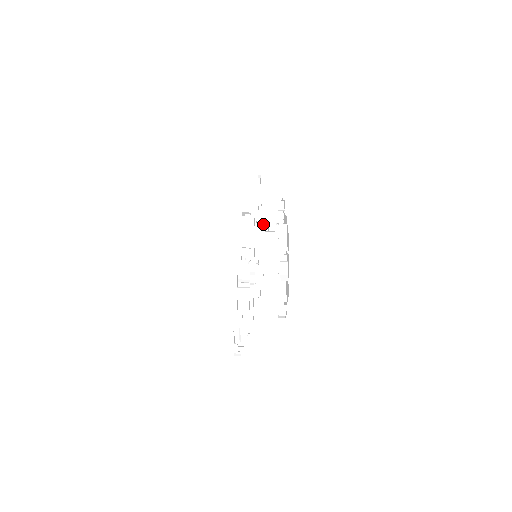
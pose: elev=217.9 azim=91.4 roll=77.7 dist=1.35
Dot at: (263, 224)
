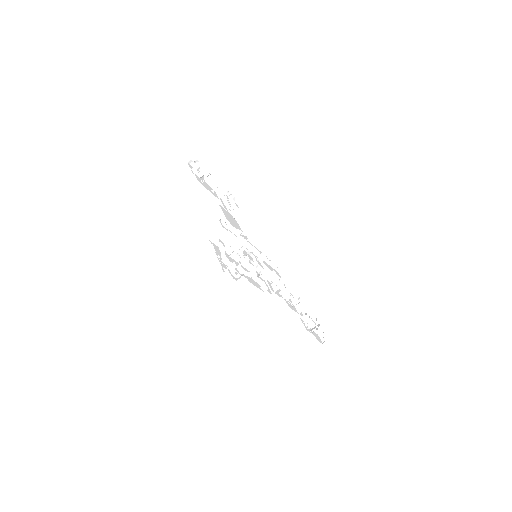
Dot at: occluded
